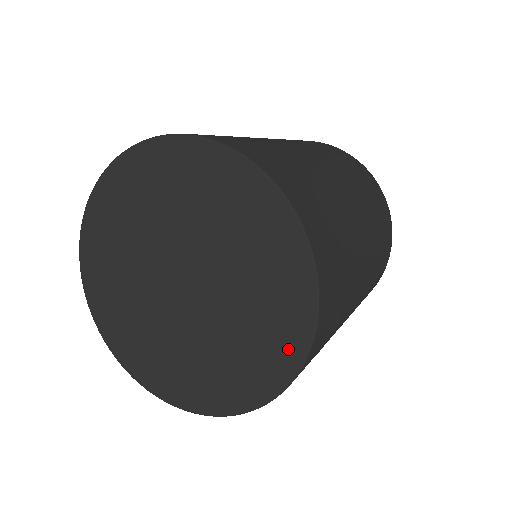
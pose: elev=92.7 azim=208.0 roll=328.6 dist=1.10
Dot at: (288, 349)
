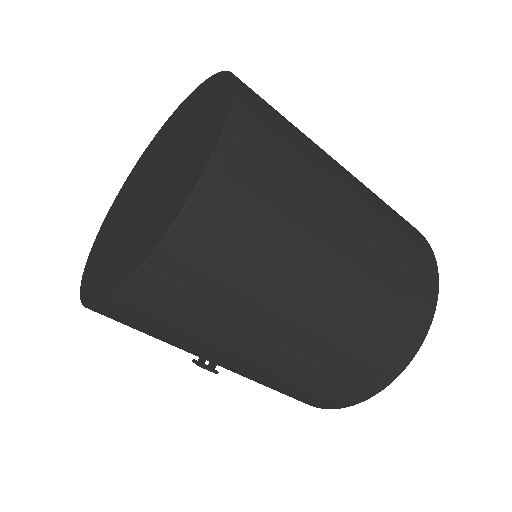
Dot at: (120, 276)
